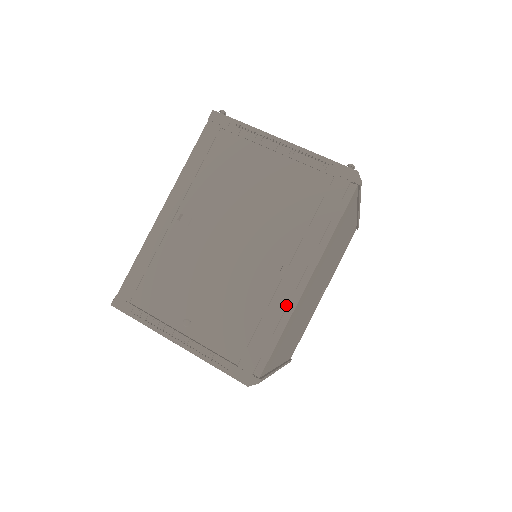
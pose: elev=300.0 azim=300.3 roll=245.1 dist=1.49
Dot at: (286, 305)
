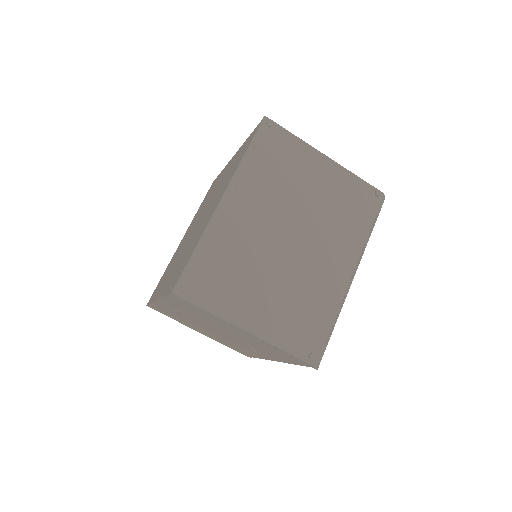
Dot at: (263, 357)
